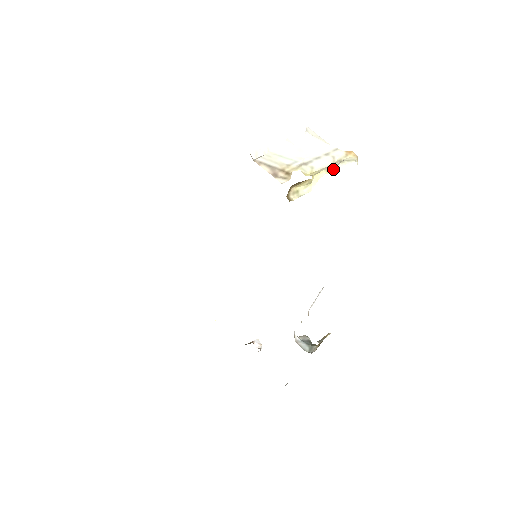
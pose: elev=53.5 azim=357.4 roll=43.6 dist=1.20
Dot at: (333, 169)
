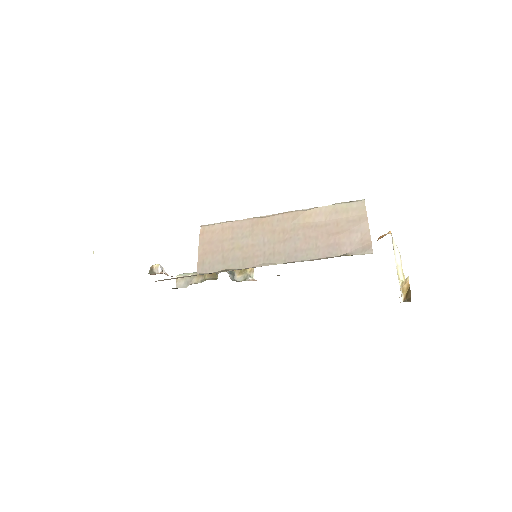
Dot at: occluded
